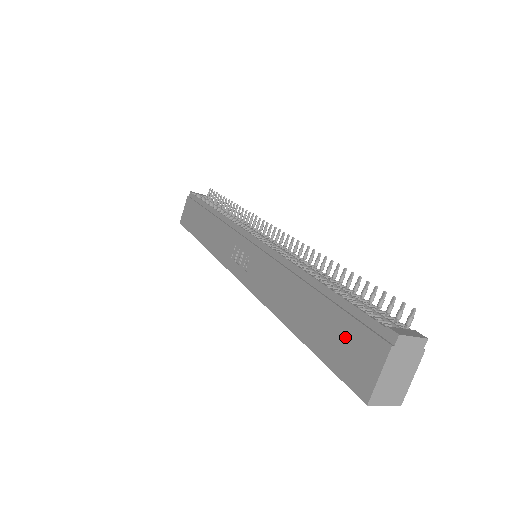
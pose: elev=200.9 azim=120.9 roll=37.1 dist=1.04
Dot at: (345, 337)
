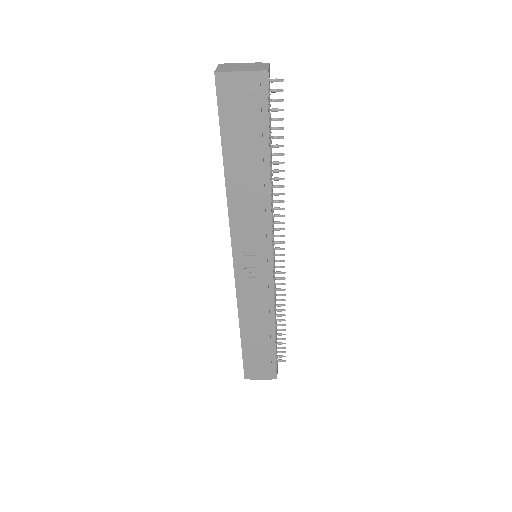
Dot at: (261, 363)
